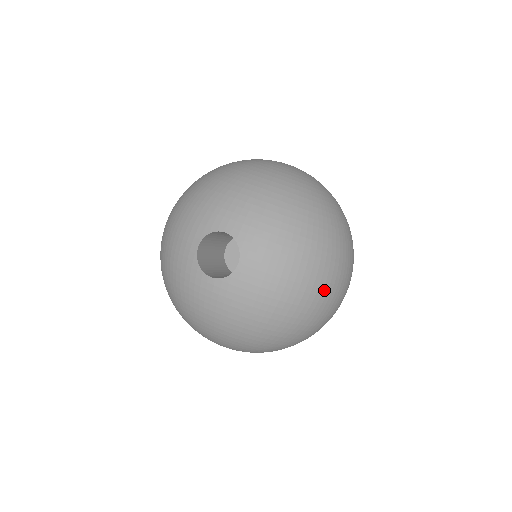
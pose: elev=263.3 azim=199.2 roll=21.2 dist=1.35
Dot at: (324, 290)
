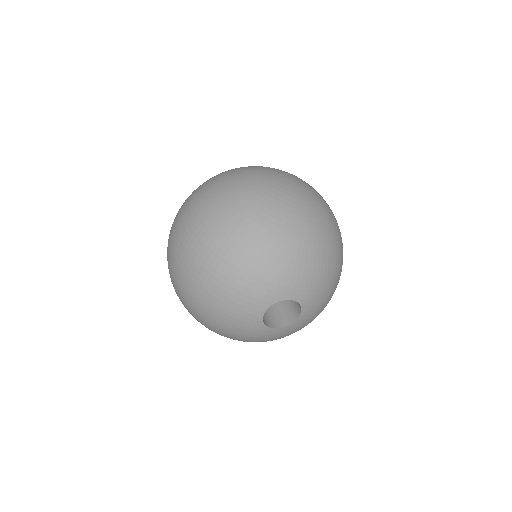
Dot at: occluded
